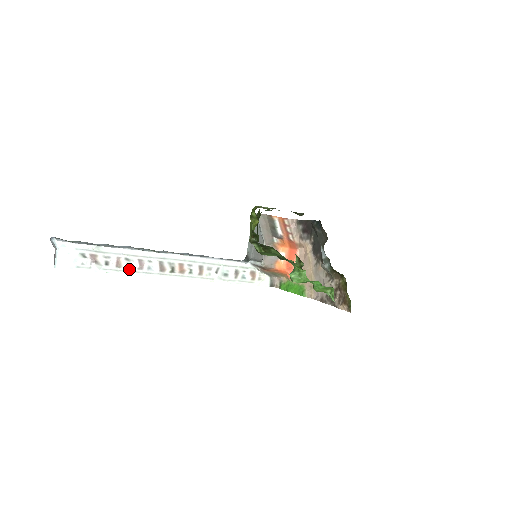
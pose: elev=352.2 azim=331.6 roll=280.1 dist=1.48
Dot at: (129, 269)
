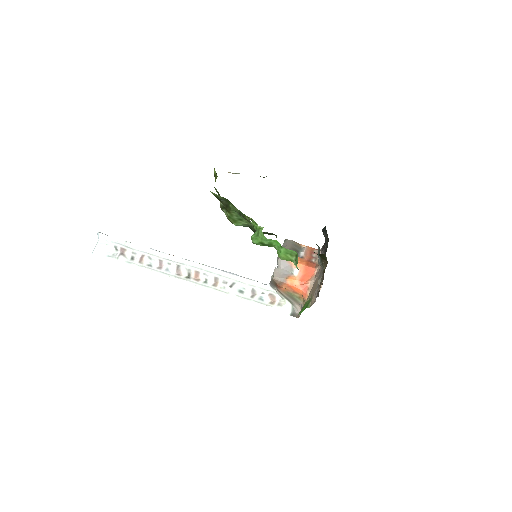
Dot at: (149, 267)
